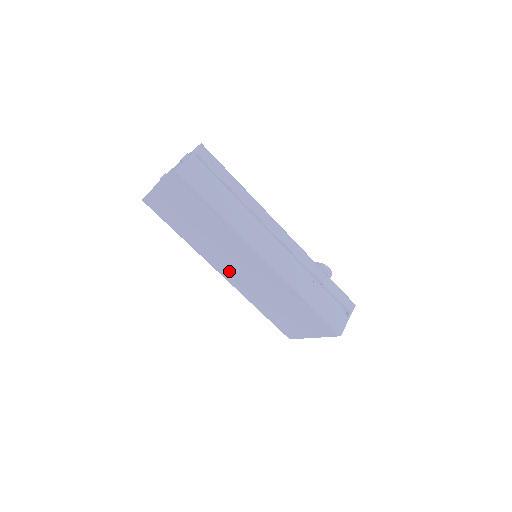
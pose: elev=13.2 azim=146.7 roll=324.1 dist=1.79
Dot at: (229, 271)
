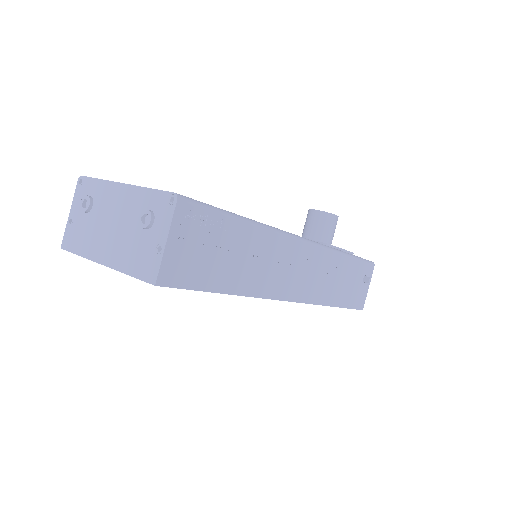
Dot at: occluded
